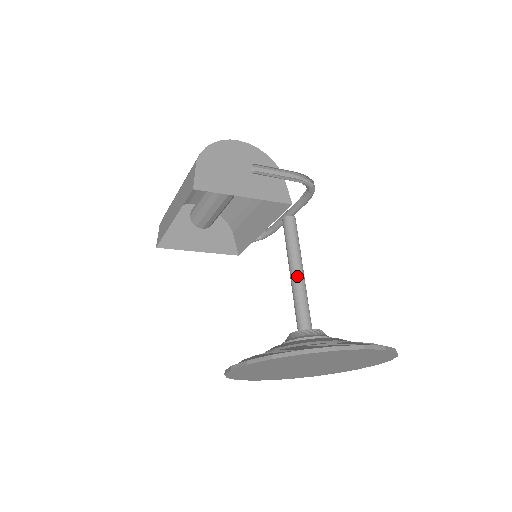
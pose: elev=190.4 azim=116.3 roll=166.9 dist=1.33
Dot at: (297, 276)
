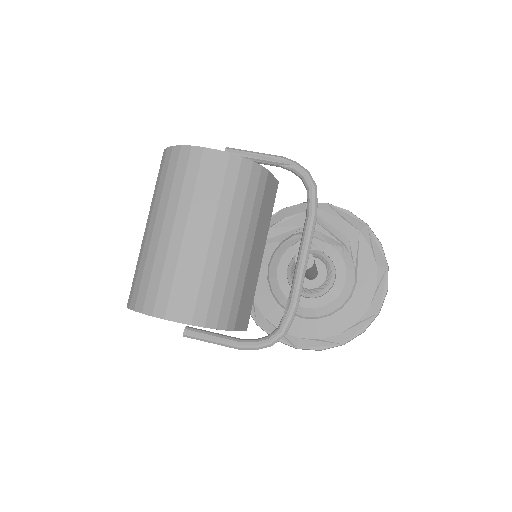
Dot at: occluded
